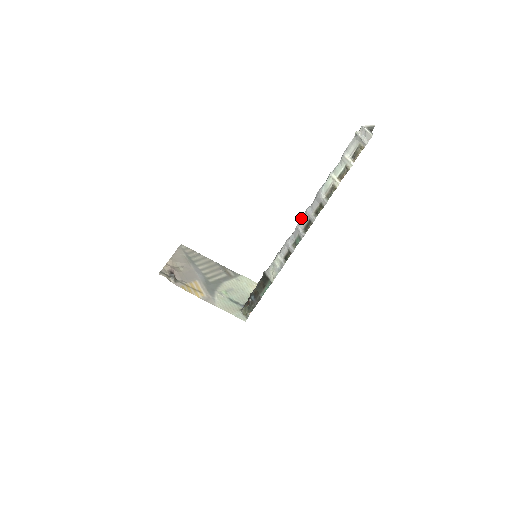
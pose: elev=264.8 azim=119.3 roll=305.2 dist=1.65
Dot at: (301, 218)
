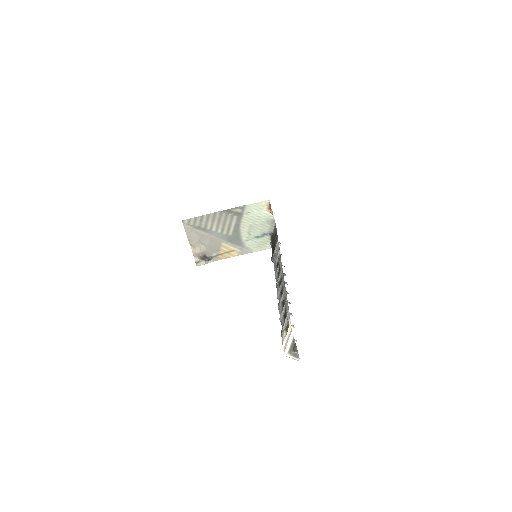
Dot at: occluded
